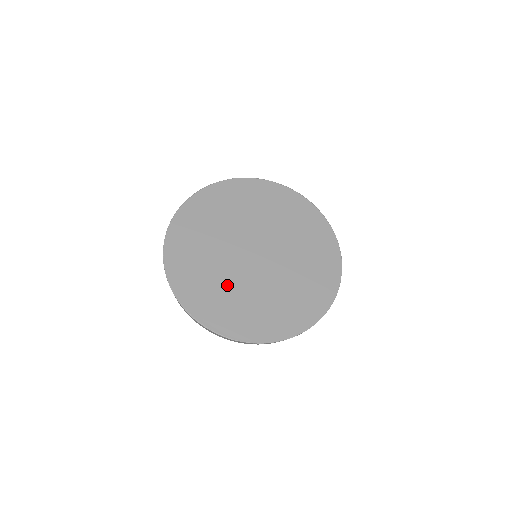
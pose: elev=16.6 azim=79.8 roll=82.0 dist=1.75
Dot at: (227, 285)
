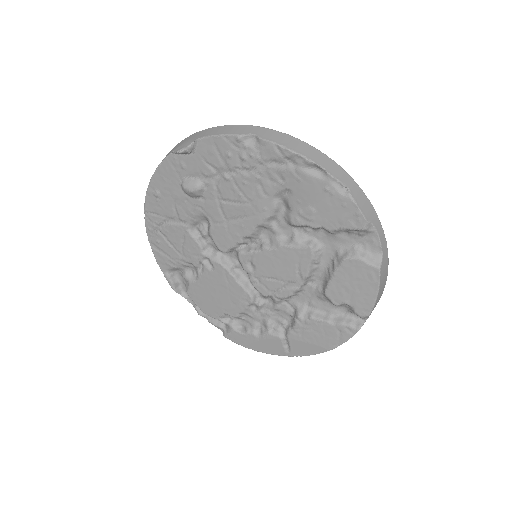
Dot at: occluded
